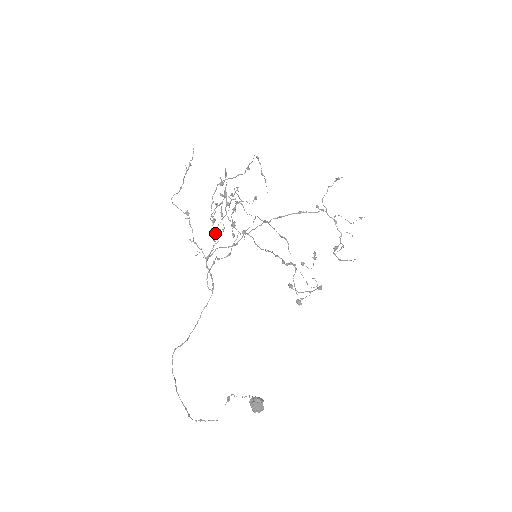
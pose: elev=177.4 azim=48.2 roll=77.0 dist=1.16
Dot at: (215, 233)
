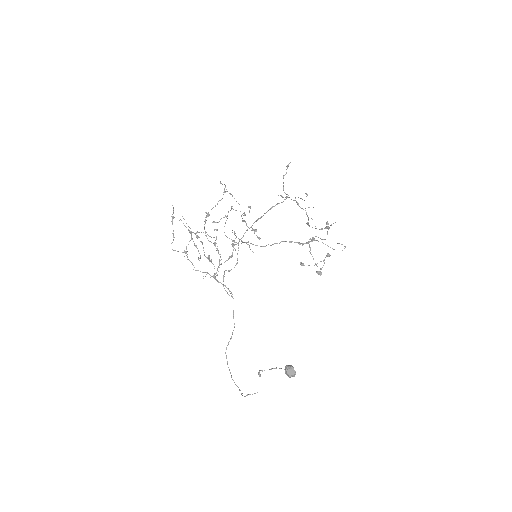
Dot at: (208, 257)
